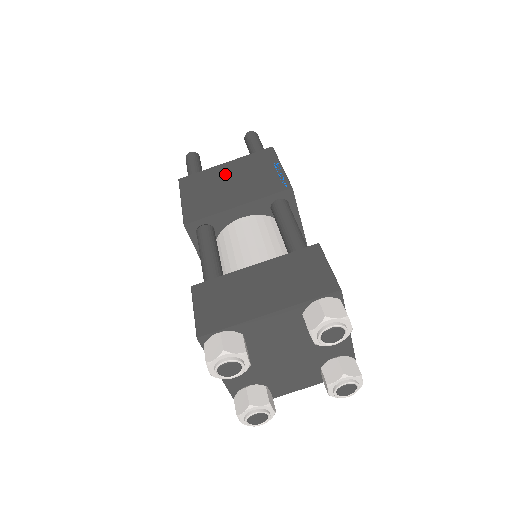
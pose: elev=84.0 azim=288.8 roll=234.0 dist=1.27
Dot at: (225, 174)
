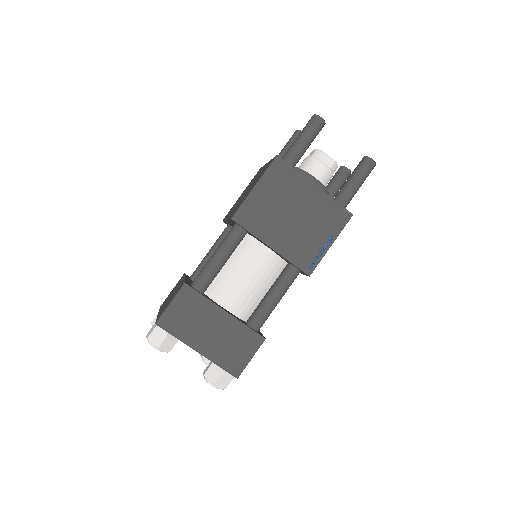
Dot at: (302, 200)
